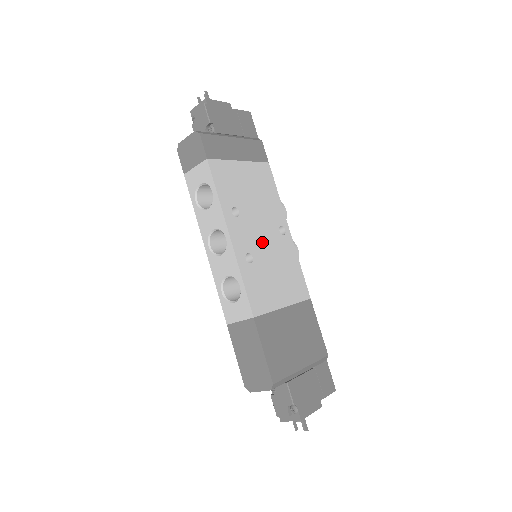
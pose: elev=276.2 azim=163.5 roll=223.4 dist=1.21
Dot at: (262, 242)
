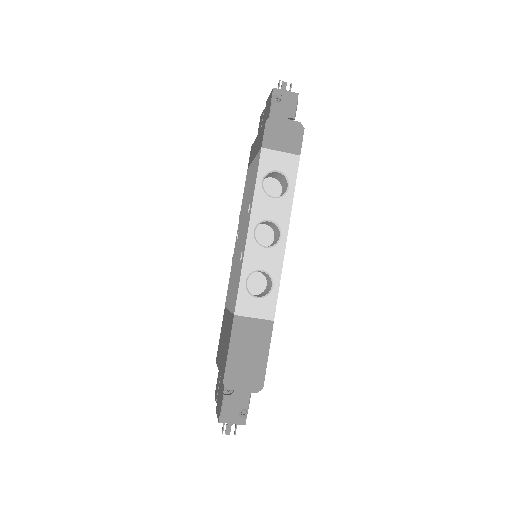
Dot at: occluded
